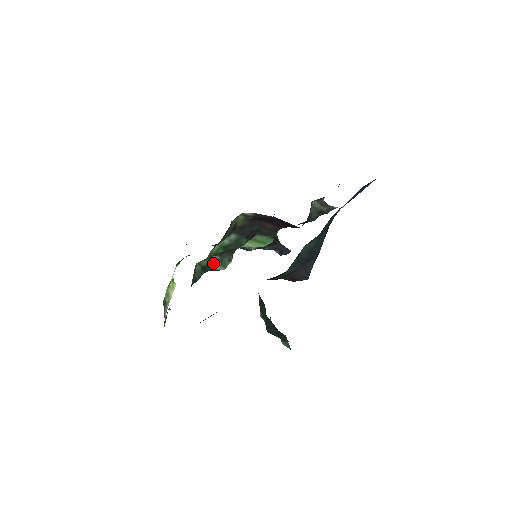
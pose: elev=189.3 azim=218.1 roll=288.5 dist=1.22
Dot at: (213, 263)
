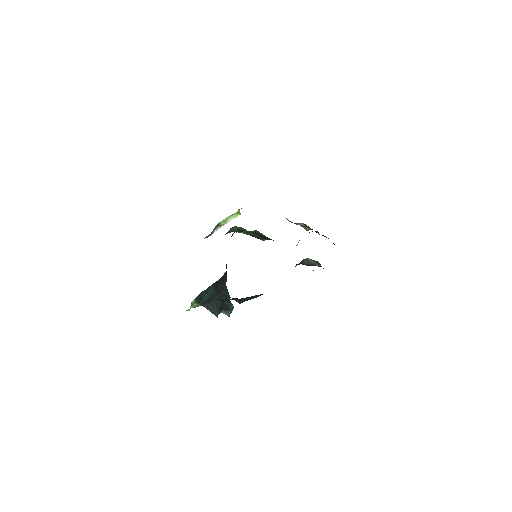
Dot at: occluded
